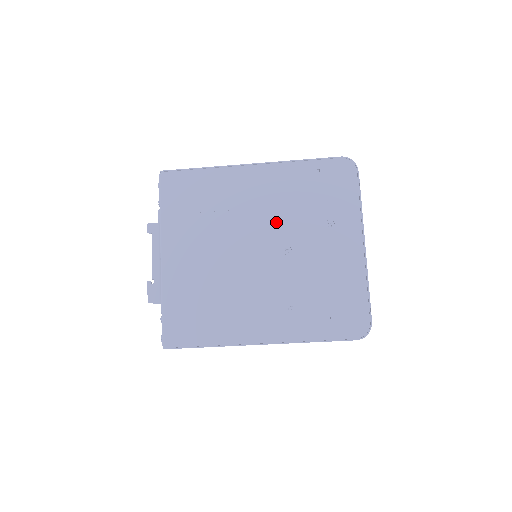
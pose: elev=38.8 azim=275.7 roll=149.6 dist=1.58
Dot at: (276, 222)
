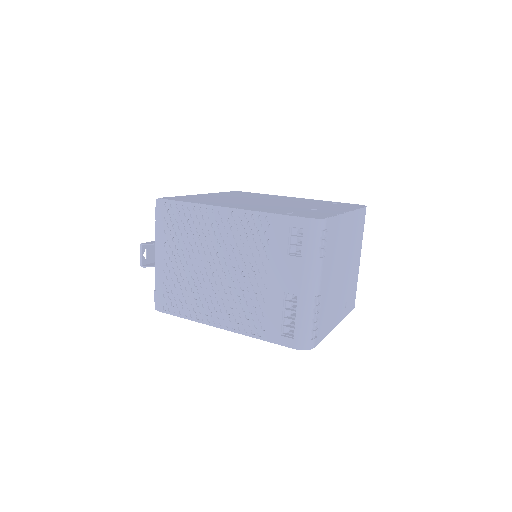
Dot at: occluded
